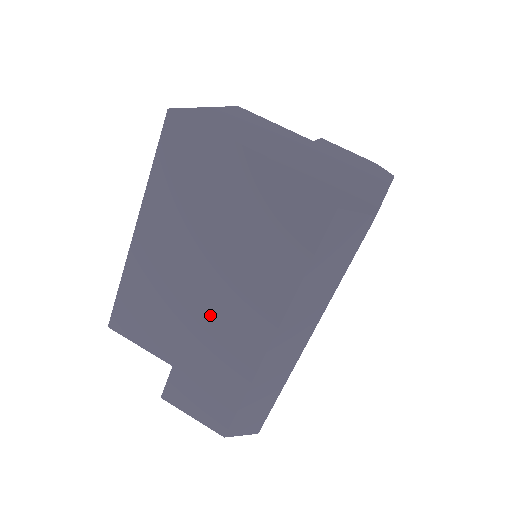
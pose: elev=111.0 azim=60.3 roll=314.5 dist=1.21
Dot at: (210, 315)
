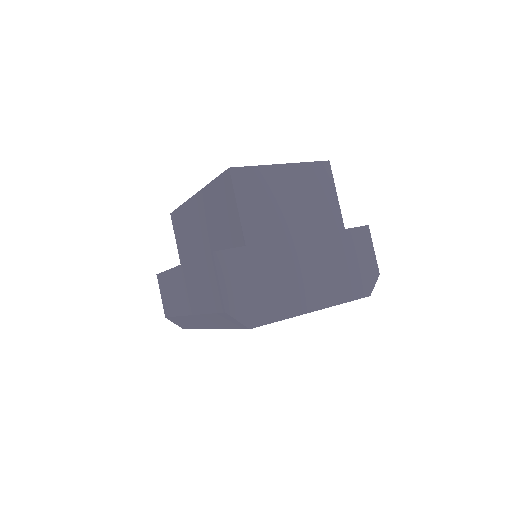
Dot at: (180, 276)
